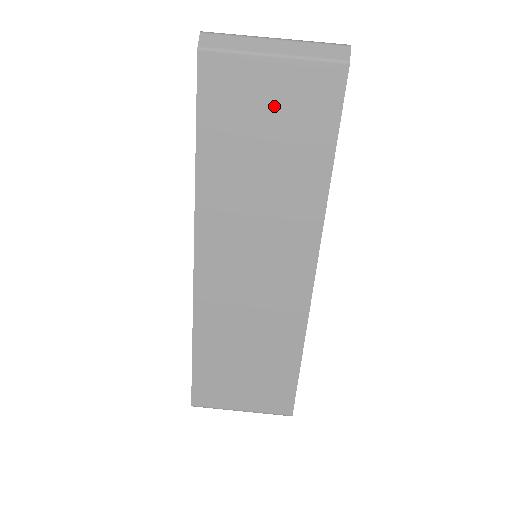
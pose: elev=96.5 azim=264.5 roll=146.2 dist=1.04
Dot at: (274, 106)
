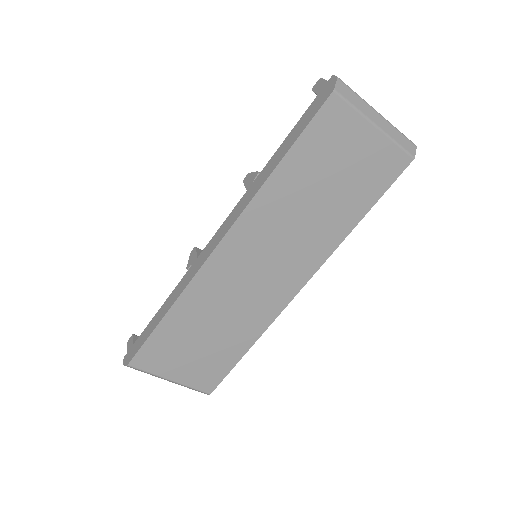
Dot at: (354, 159)
